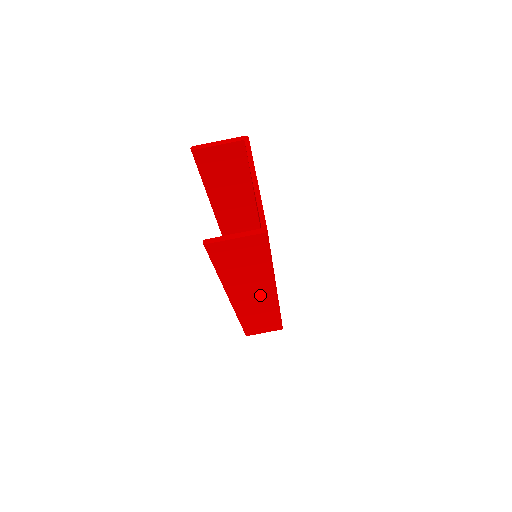
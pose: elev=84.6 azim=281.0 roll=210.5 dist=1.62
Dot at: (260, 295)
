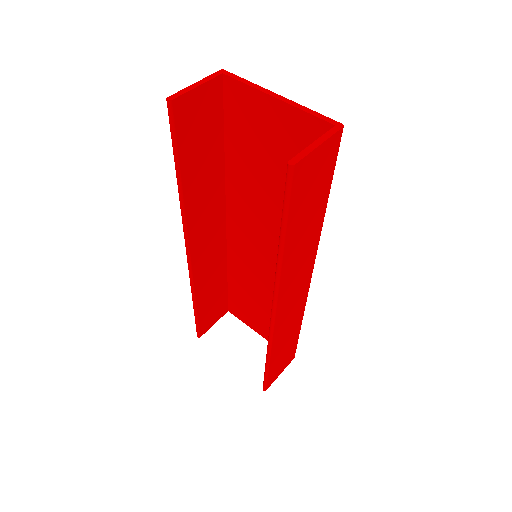
Dot at: (300, 284)
